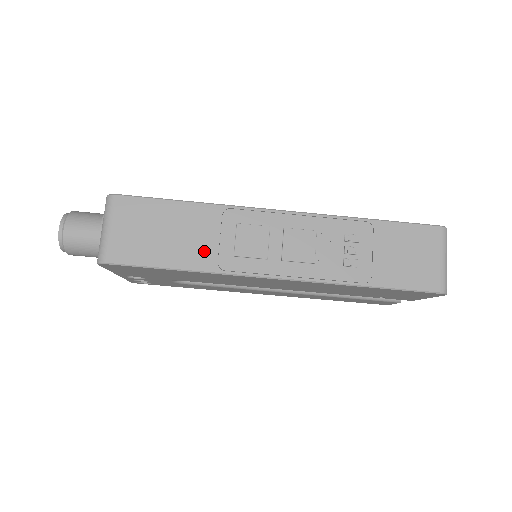
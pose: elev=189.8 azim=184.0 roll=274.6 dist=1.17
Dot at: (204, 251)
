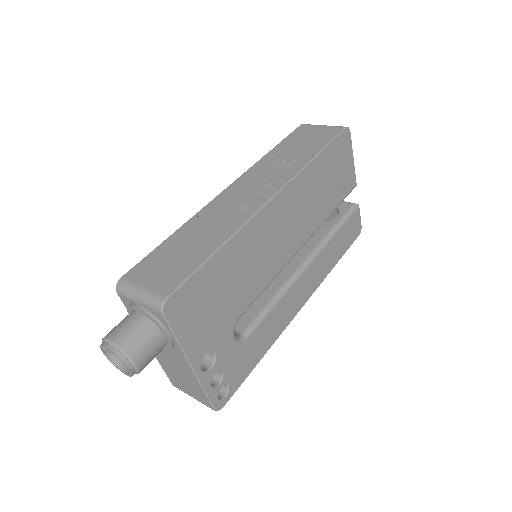
Dot at: (216, 232)
